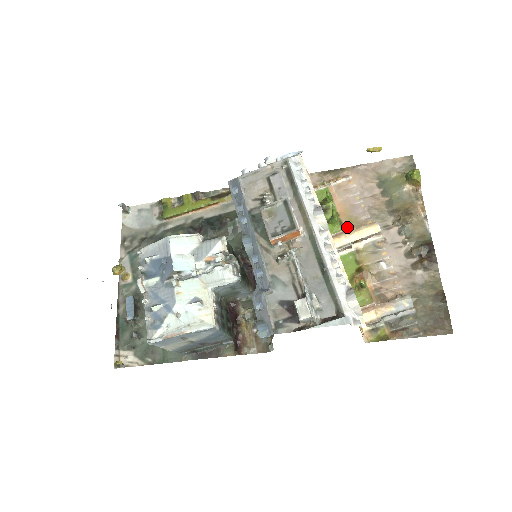
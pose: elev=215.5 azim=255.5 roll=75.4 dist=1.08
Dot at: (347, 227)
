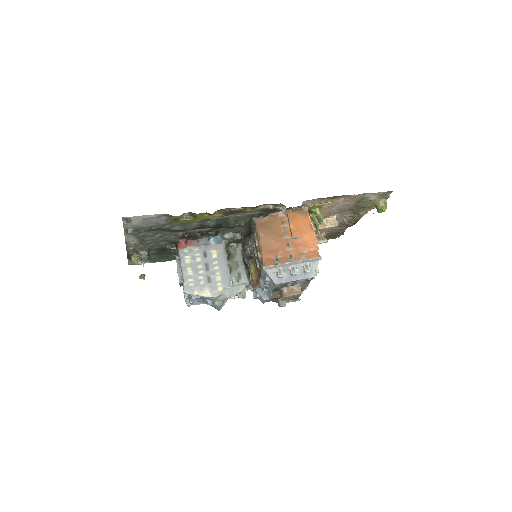
Dot at: occluded
